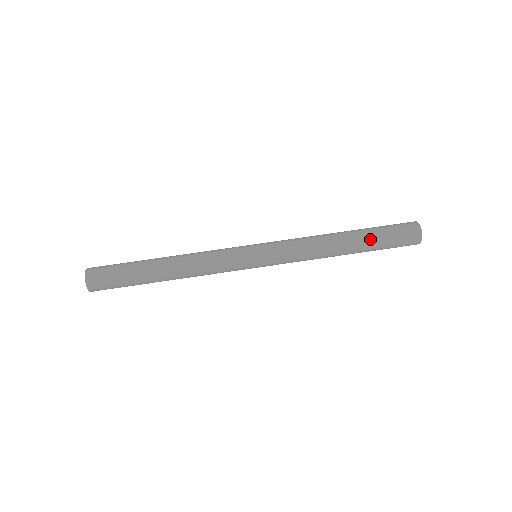
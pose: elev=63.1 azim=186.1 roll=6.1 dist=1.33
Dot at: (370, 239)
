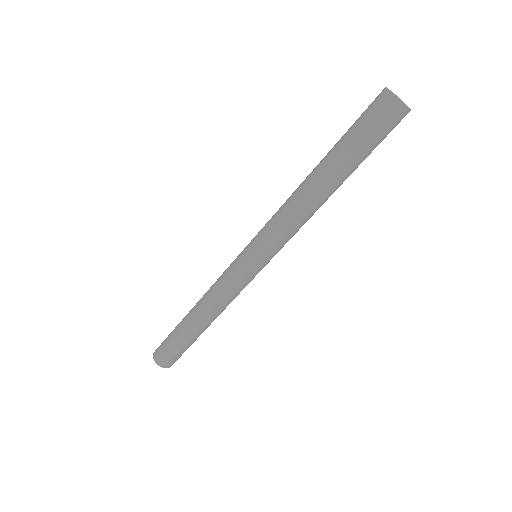
Dot at: (340, 157)
